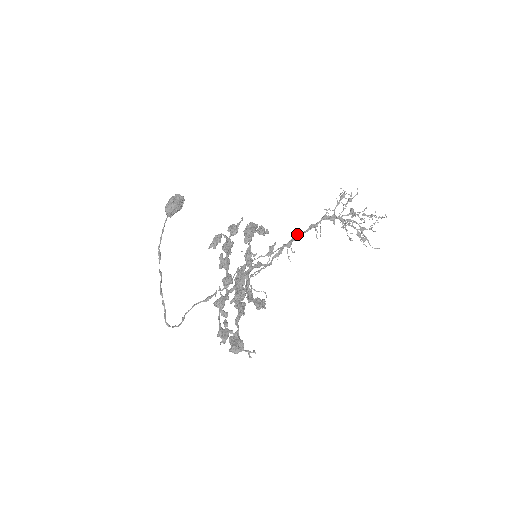
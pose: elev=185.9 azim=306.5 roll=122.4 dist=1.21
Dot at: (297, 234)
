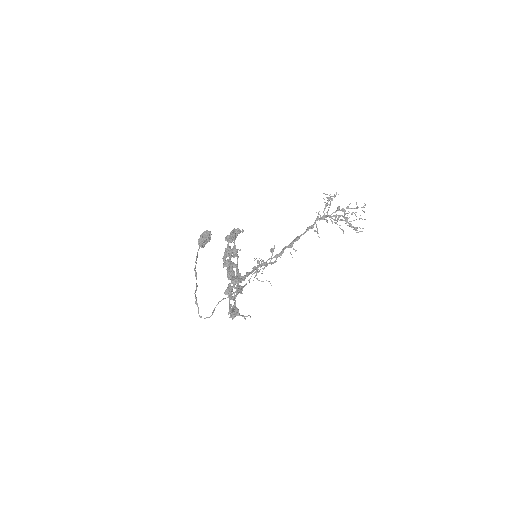
Dot at: (297, 237)
